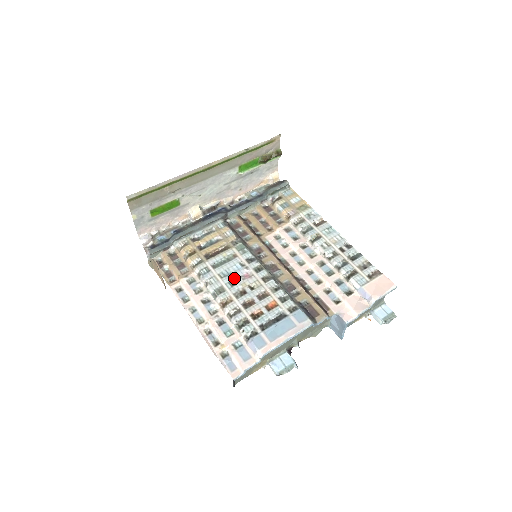
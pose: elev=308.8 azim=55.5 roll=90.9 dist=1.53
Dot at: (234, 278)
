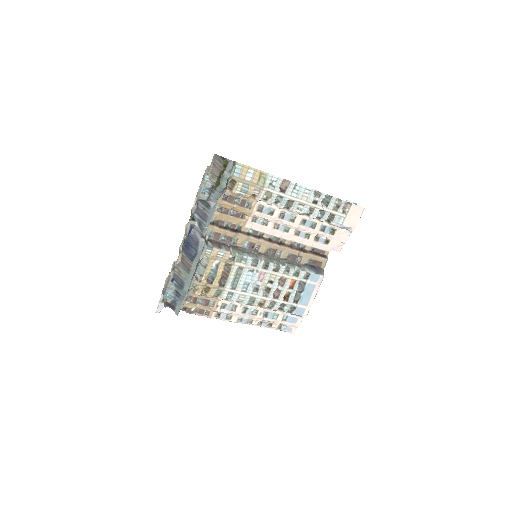
Dot at: (254, 285)
